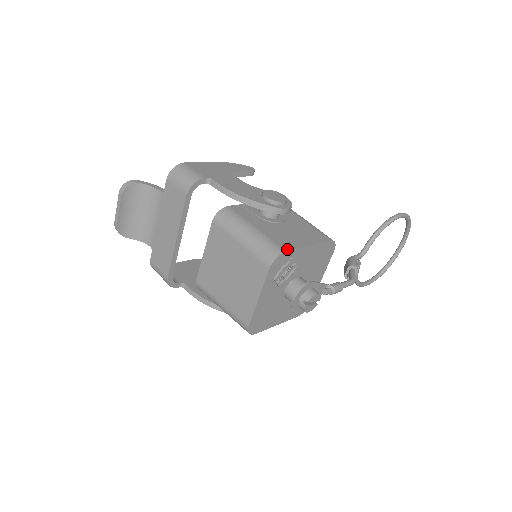
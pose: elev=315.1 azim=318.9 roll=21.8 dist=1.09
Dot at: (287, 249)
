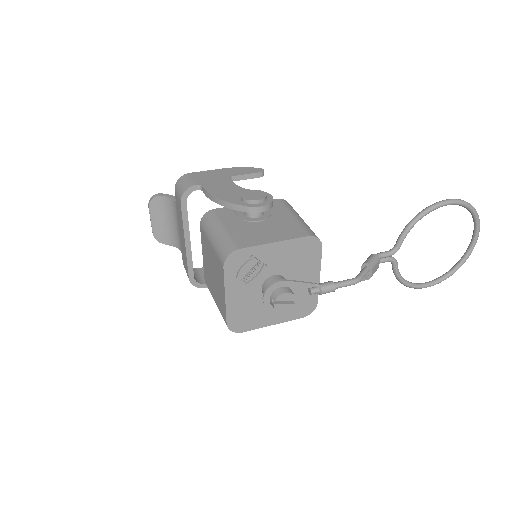
Dot at: (242, 247)
